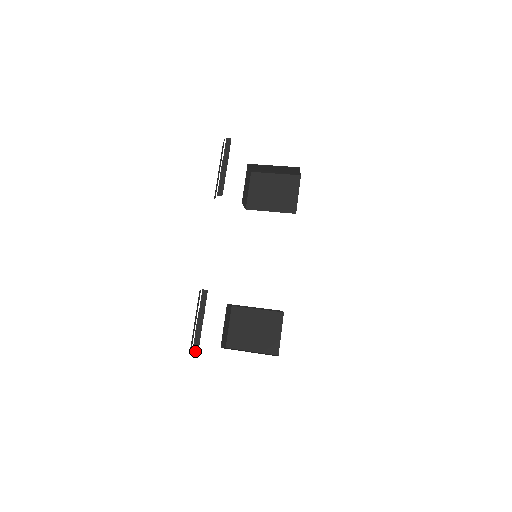
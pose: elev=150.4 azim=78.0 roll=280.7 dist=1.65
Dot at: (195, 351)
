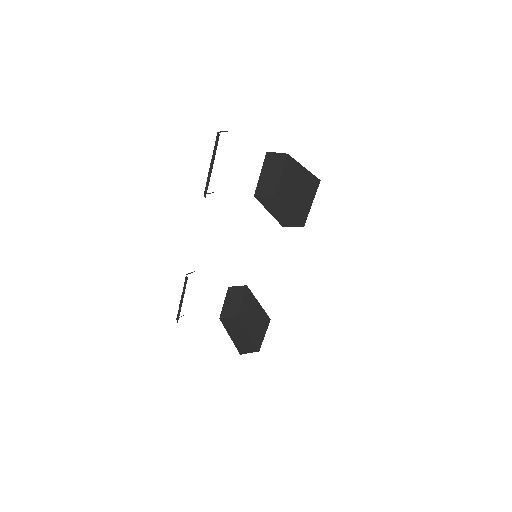
Dot at: (177, 318)
